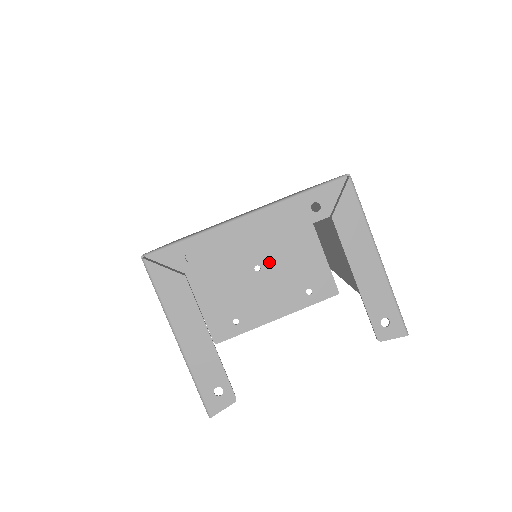
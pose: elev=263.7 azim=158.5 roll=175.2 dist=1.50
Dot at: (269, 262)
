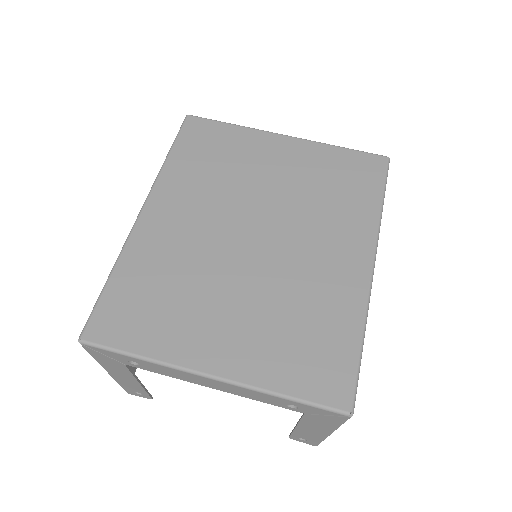
Dot at: occluded
